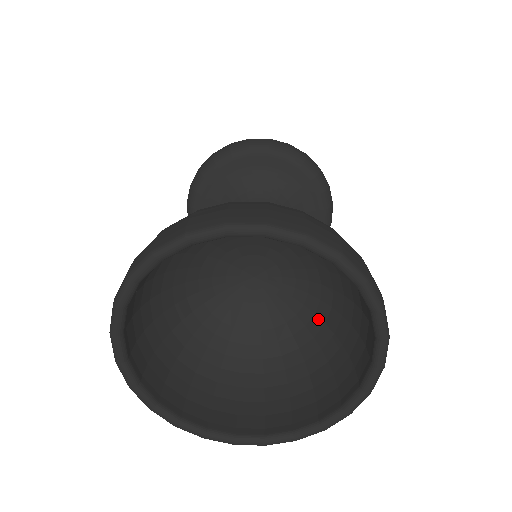
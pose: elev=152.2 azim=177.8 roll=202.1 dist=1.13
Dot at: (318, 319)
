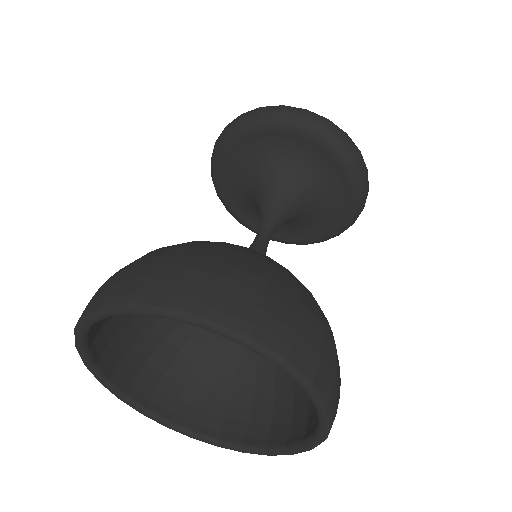
Dot at: occluded
